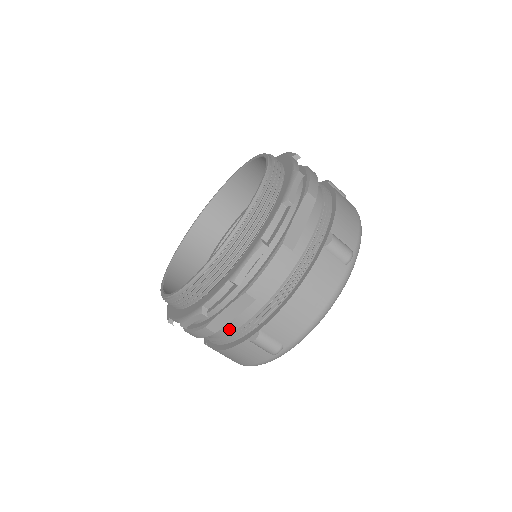
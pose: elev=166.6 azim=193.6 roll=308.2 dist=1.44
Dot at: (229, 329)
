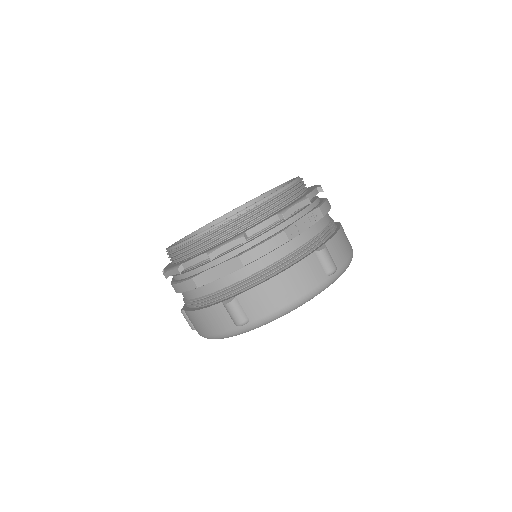
Dot at: occluded
